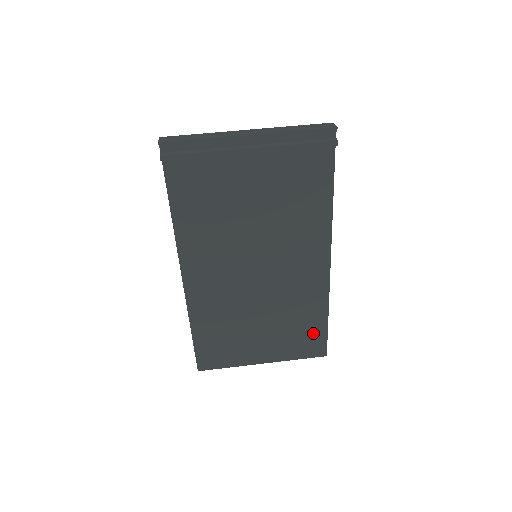
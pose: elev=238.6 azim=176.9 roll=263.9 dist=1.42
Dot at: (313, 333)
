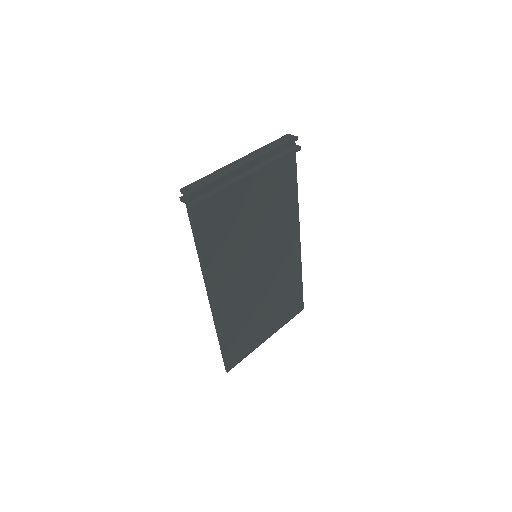
Dot at: (295, 296)
